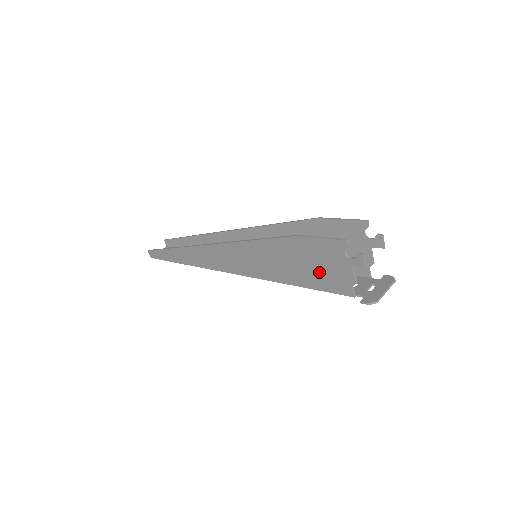
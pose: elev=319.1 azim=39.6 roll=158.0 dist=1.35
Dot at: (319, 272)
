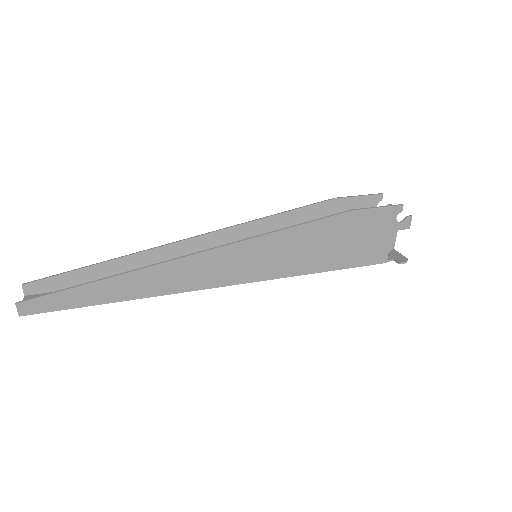
Dot at: (361, 246)
